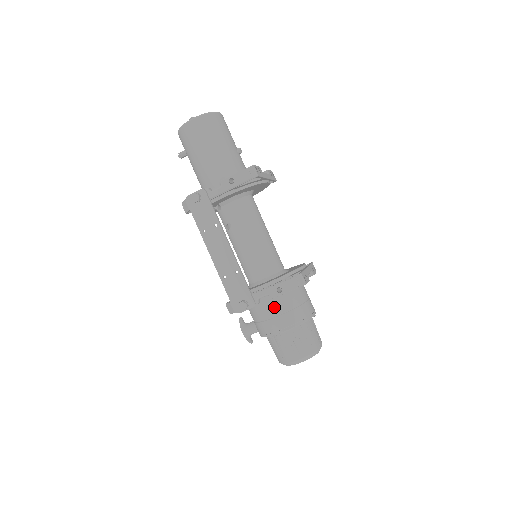
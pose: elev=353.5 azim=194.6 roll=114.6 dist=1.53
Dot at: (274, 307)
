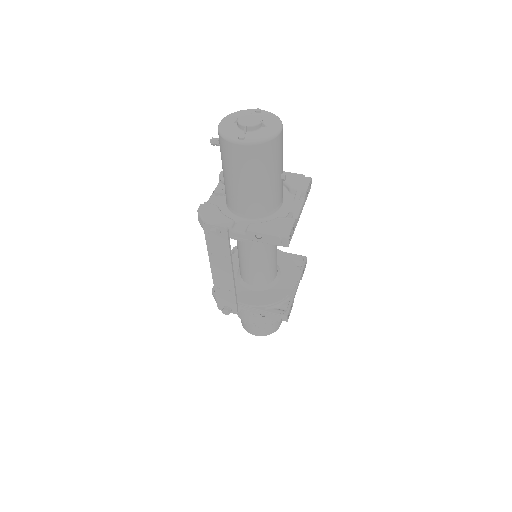
Dot at: occluded
